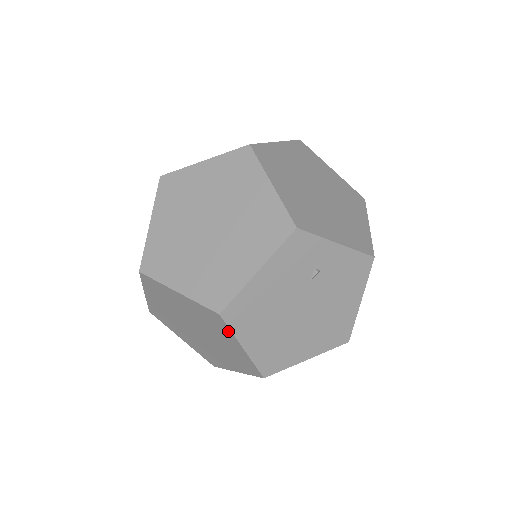
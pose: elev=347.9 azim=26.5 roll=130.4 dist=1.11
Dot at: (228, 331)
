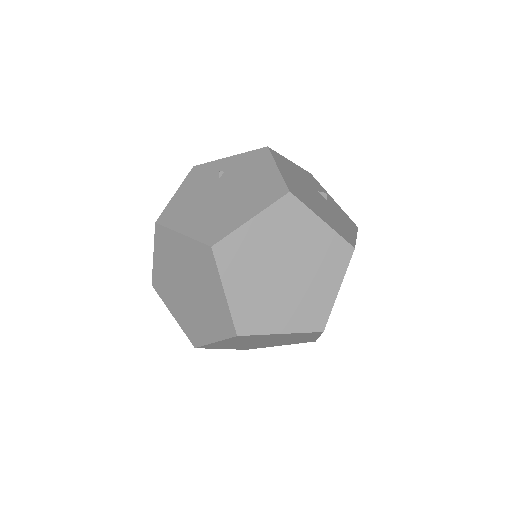
Dot at: (169, 232)
